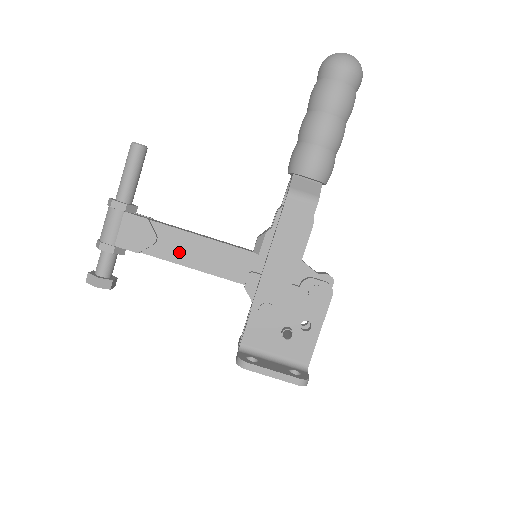
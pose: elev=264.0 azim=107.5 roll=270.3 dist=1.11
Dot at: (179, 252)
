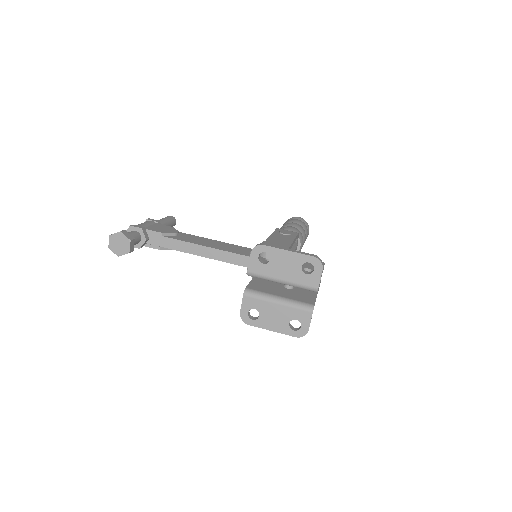
Dot at: (195, 241)
